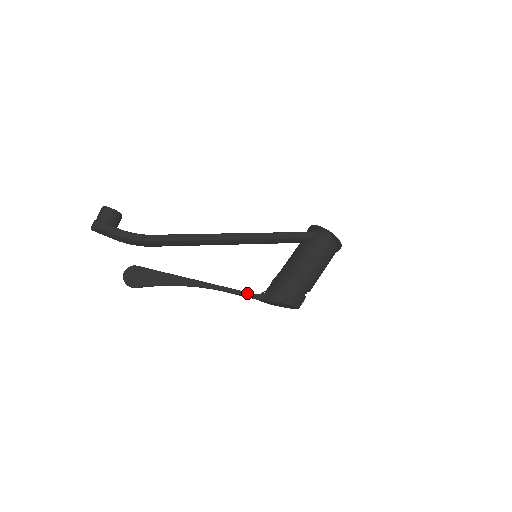
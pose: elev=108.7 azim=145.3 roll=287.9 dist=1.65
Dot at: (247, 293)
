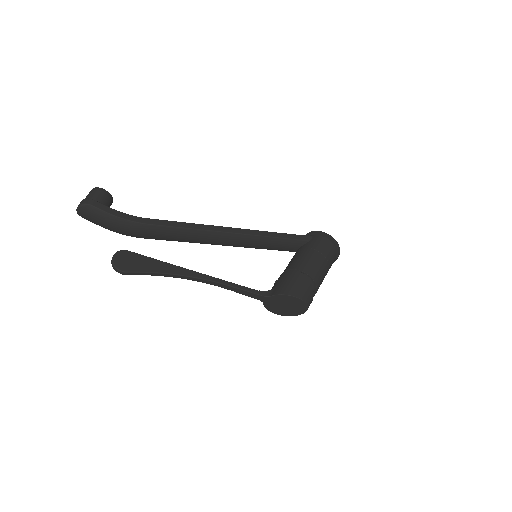
Dot at: (251, 289)
